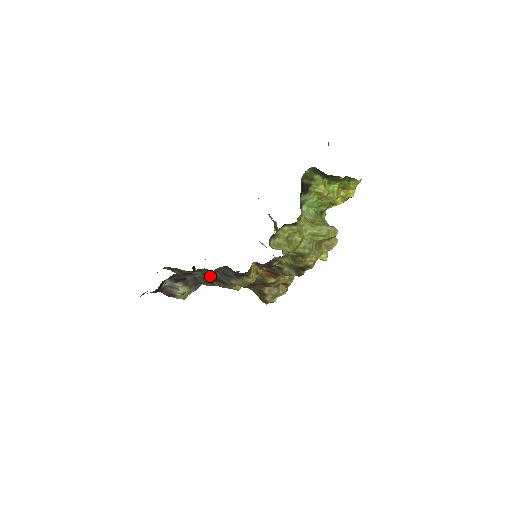
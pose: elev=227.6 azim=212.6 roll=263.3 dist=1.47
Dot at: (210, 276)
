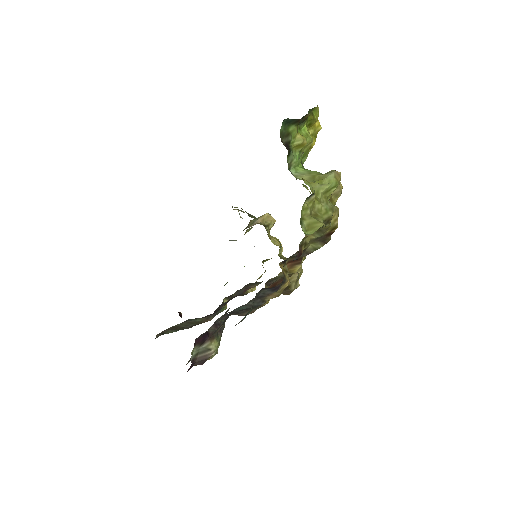
Dot at: (238, 311)
